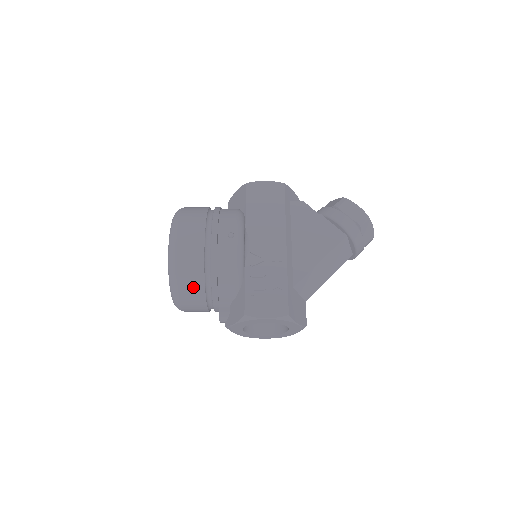
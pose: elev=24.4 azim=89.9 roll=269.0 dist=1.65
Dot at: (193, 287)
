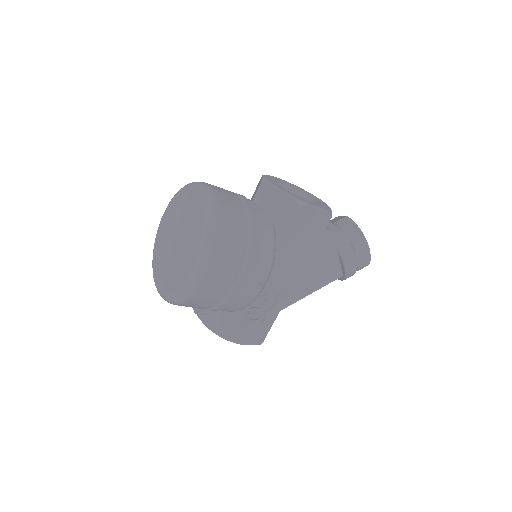
Dot at: (193, 307)
